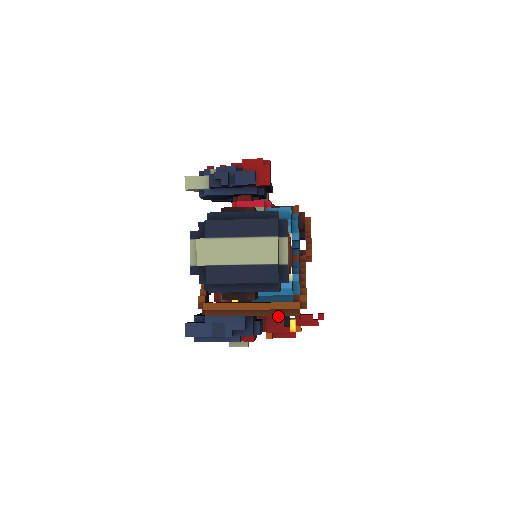
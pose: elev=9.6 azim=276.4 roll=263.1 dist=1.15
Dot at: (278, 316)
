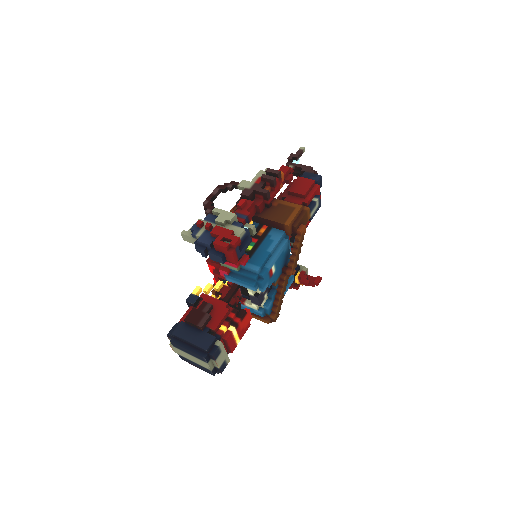
Dot at: occluded
